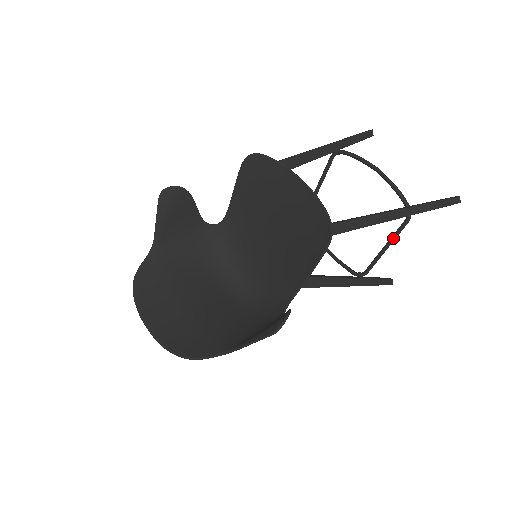
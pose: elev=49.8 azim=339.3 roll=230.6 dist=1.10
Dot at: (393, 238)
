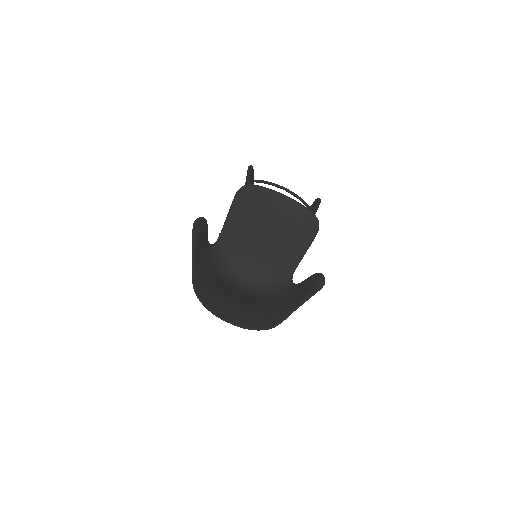
Dot at: occluded
